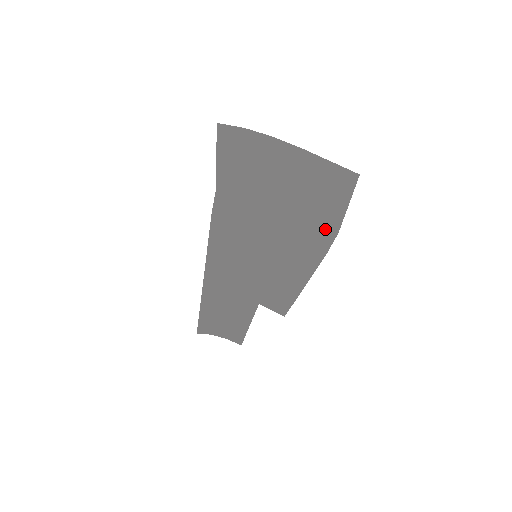
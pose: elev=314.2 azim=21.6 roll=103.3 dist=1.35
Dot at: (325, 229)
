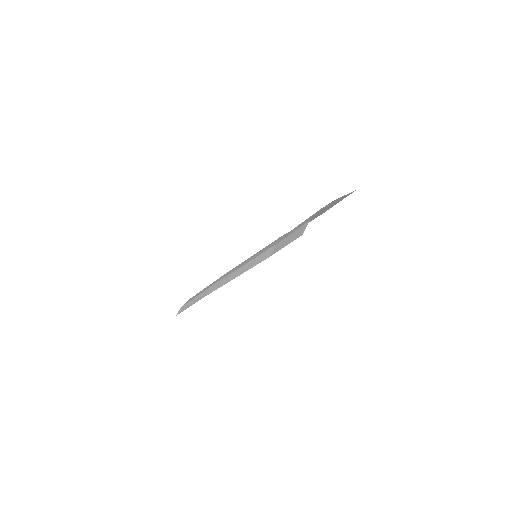
Dot at: (315, 217)
